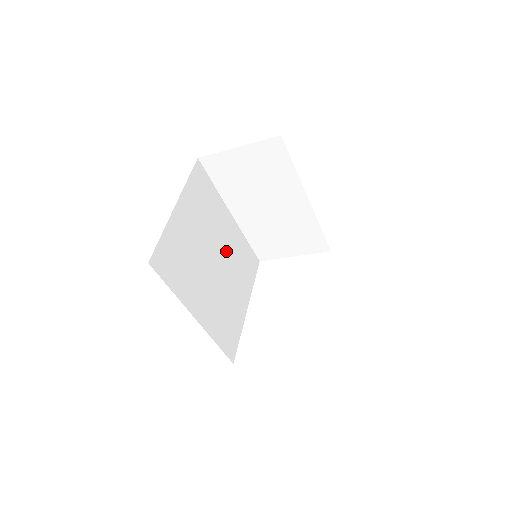
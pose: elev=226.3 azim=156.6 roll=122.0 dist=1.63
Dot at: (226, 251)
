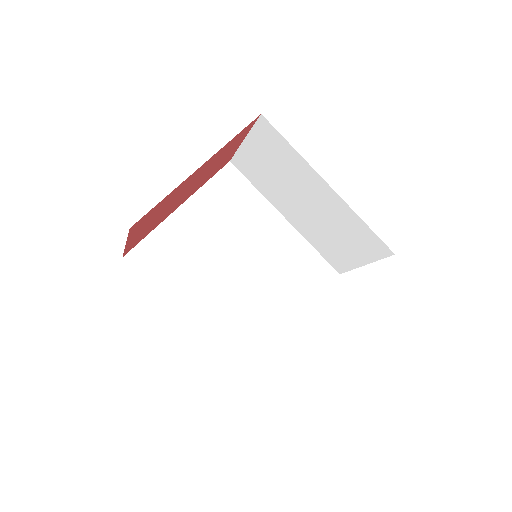
Dot at: (265, 257)
